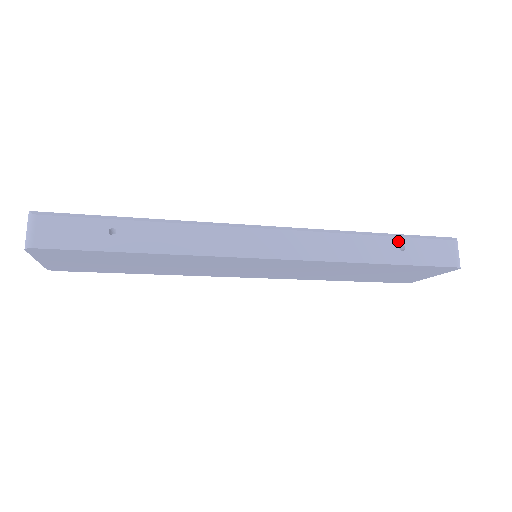
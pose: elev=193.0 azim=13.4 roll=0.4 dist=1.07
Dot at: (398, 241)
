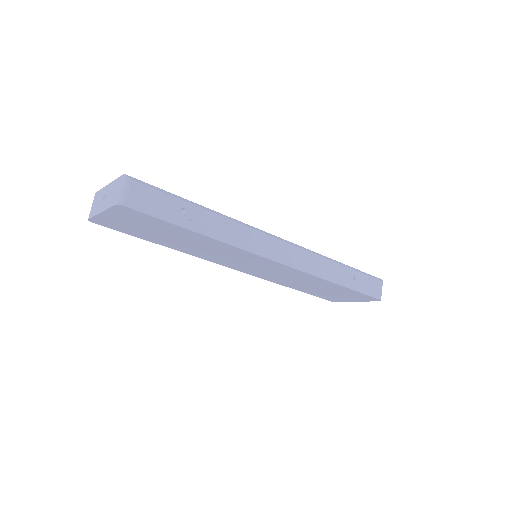
Dot at: (353, 272)
